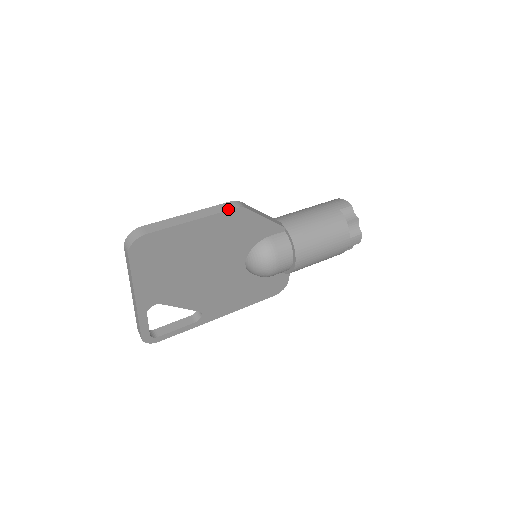
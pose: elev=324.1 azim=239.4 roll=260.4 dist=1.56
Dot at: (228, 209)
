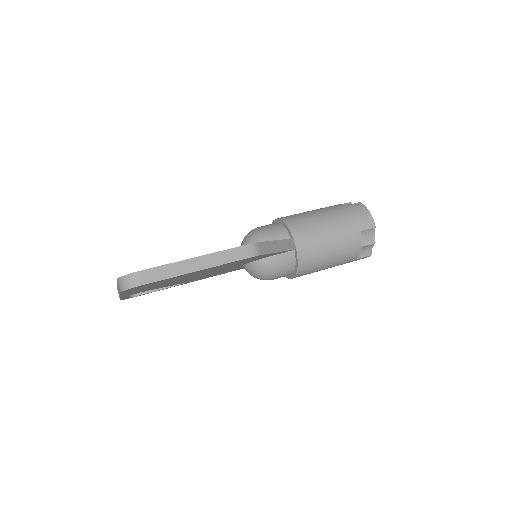
Dot at: (241, 258)
